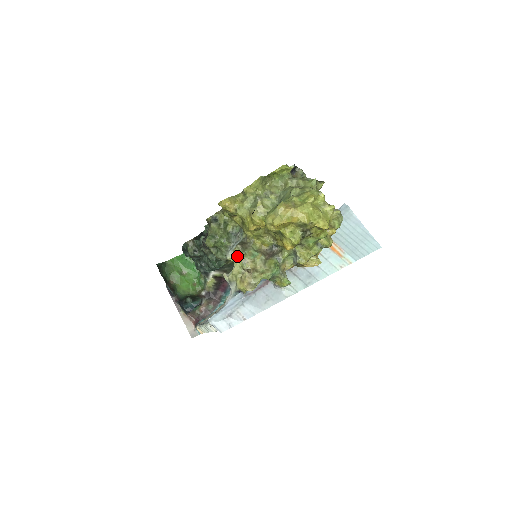
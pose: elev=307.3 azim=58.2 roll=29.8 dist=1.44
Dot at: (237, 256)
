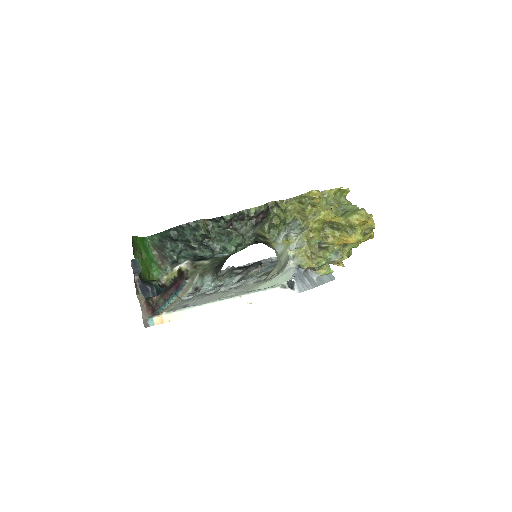
Dot at: (312, 236)
